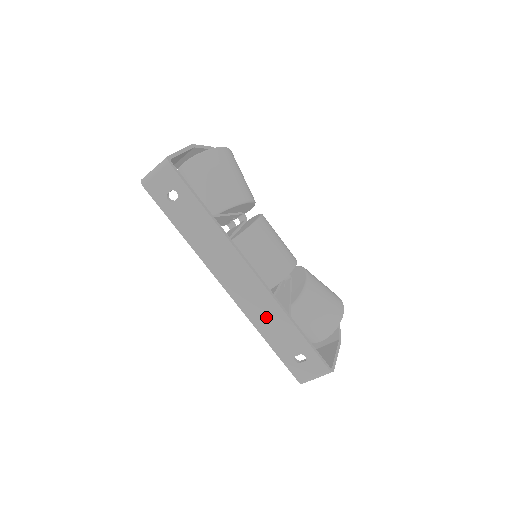
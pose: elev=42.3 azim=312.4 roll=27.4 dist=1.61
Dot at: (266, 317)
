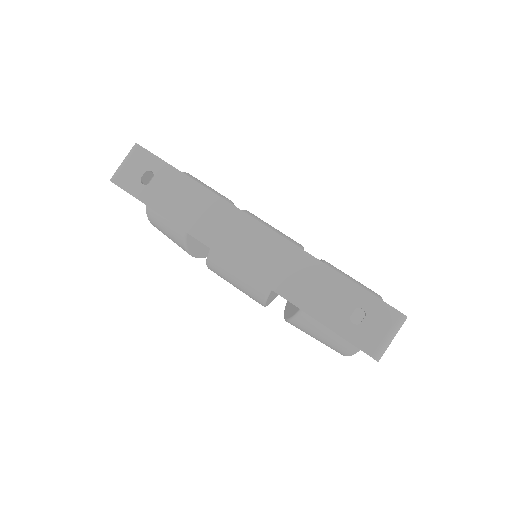
Dot at: (293, 276)
